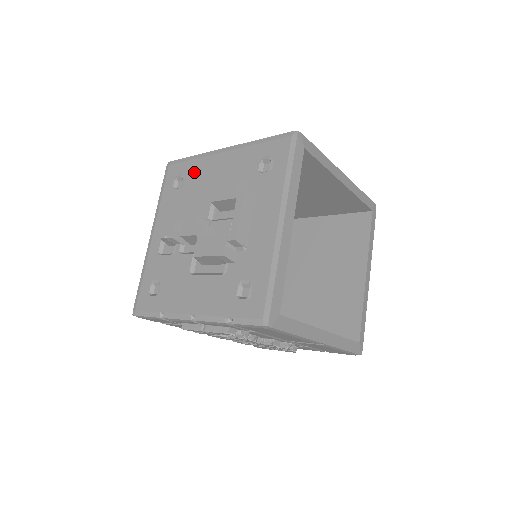
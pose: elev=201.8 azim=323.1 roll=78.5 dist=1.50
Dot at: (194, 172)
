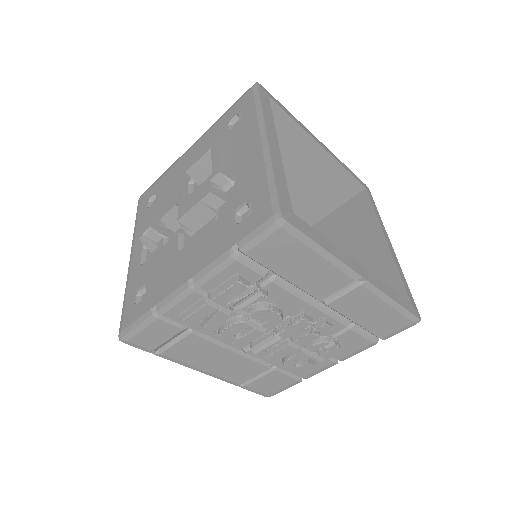
Dot at: (166, 181)
